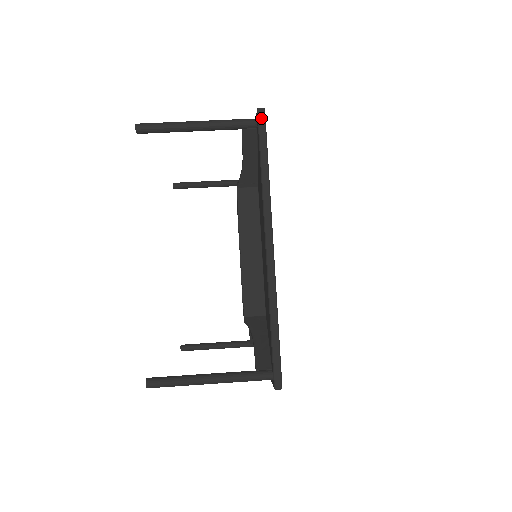
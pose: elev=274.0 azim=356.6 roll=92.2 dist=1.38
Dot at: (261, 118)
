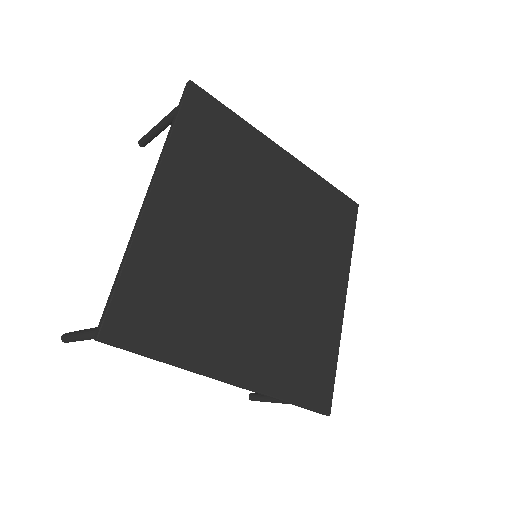
Dot at: (107, 344)
